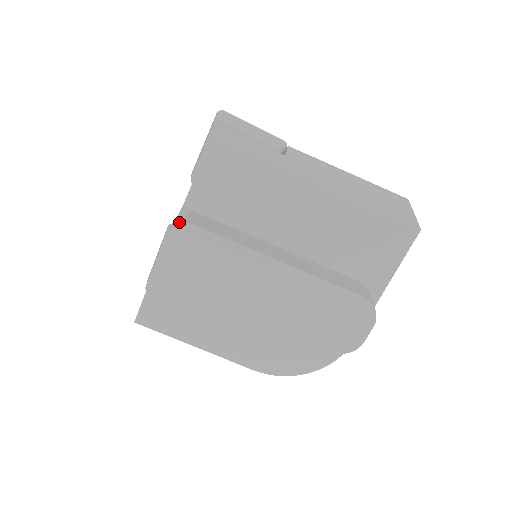
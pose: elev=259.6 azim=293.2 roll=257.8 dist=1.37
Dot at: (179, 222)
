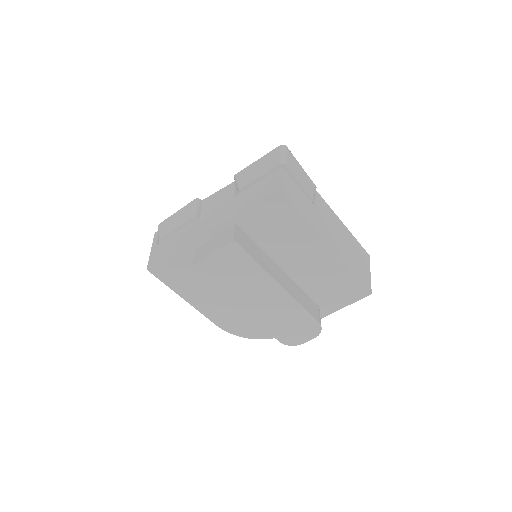
Dot at: (222, 226)
